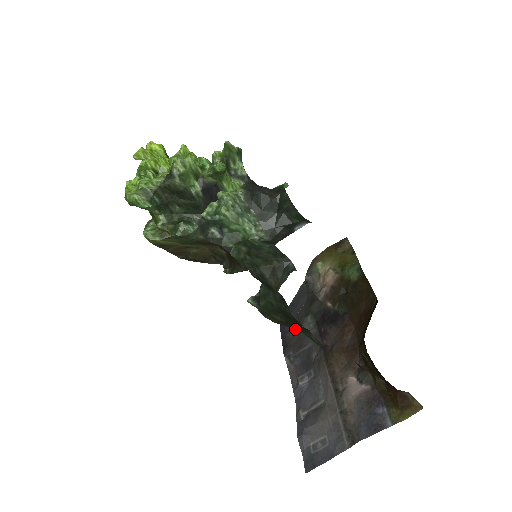
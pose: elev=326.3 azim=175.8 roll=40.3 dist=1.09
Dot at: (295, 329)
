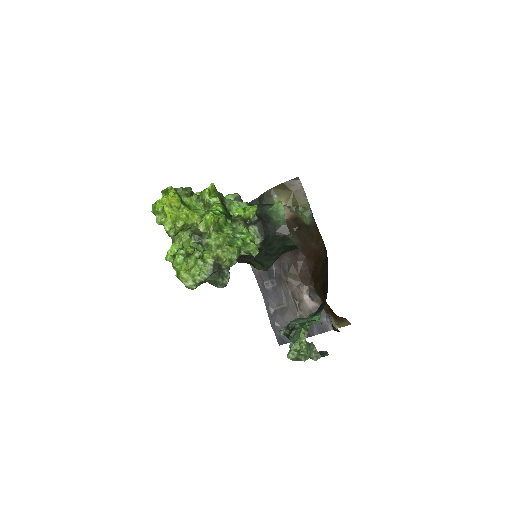
Dot at: occluded
